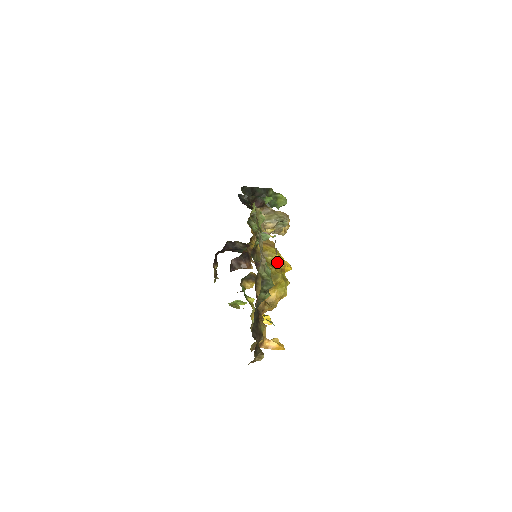
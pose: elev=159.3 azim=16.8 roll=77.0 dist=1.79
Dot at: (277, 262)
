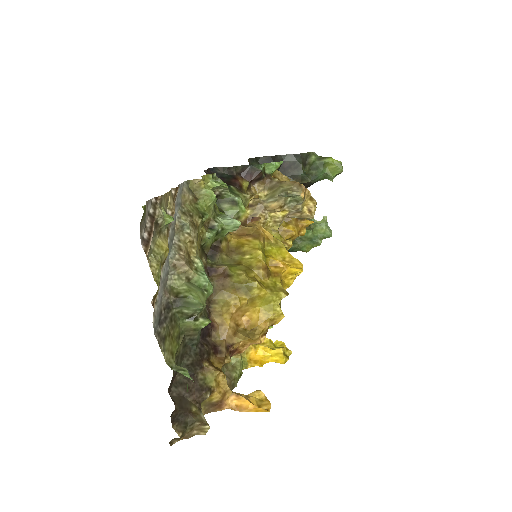
Dot at: (258, 262)
